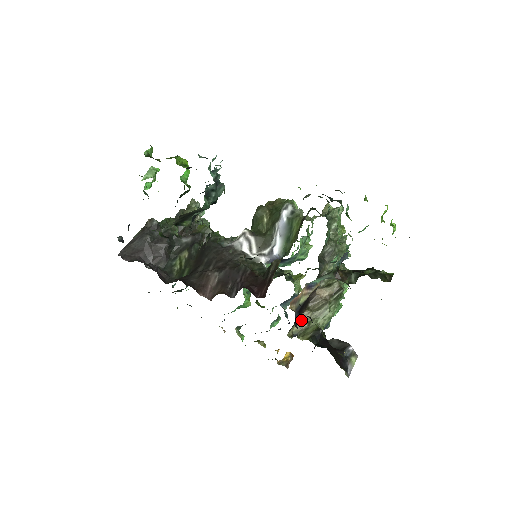
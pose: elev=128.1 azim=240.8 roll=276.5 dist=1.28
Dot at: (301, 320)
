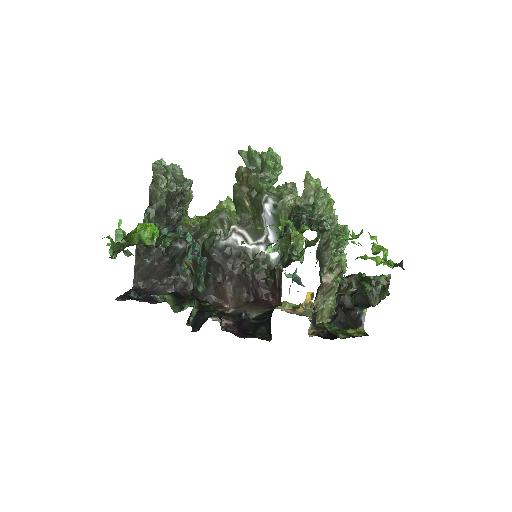
Dot at: (316, 304)
